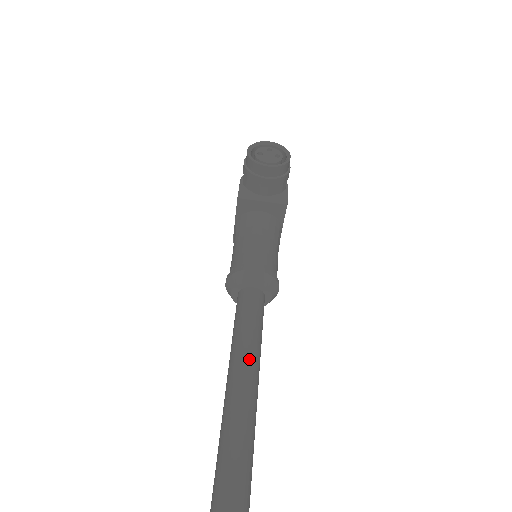
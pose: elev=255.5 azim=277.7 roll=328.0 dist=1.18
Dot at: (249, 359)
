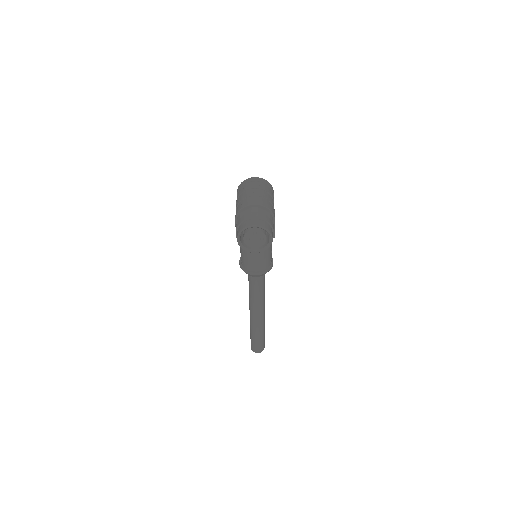
Dot at: (258, 307)
